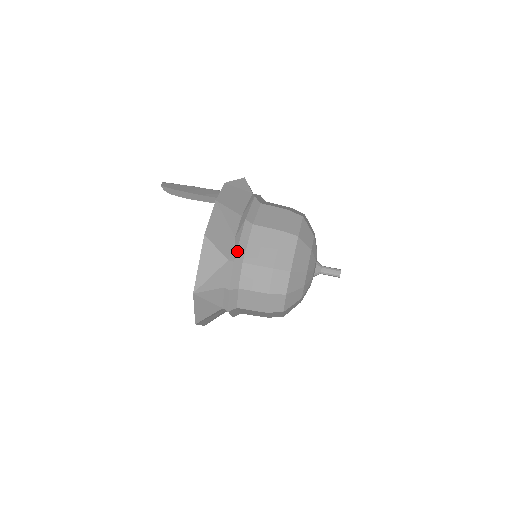
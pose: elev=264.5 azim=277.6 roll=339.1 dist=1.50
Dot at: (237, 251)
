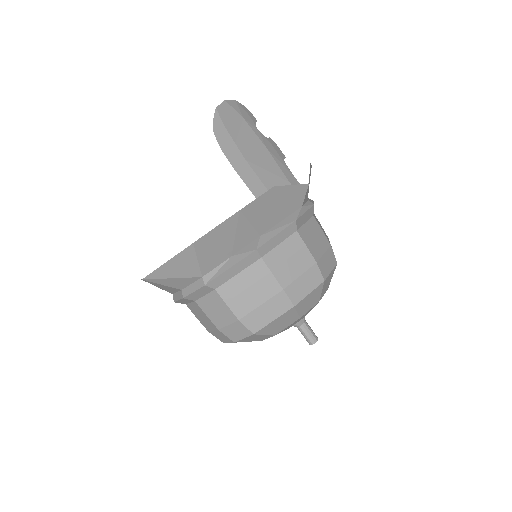
Dot at: (218, 277)
